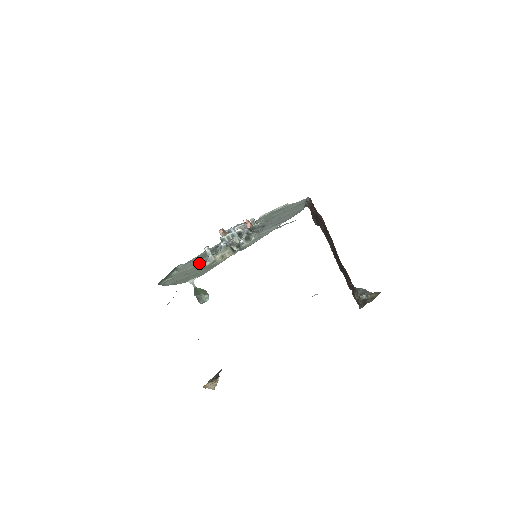
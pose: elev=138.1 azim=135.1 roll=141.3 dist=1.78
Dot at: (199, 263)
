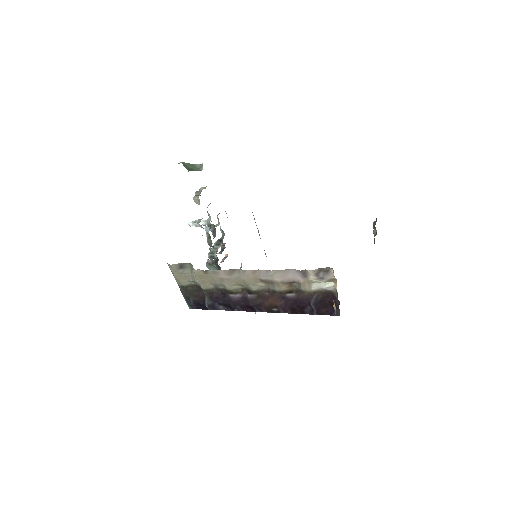
Dot at: occluded
